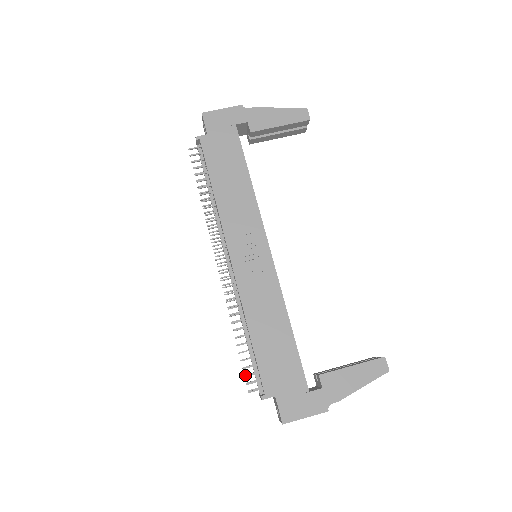
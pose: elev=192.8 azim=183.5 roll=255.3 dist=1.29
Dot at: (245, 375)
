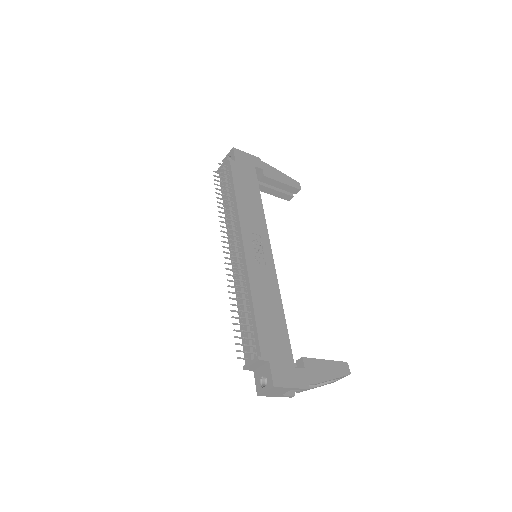
Dot at: (244, 337)
